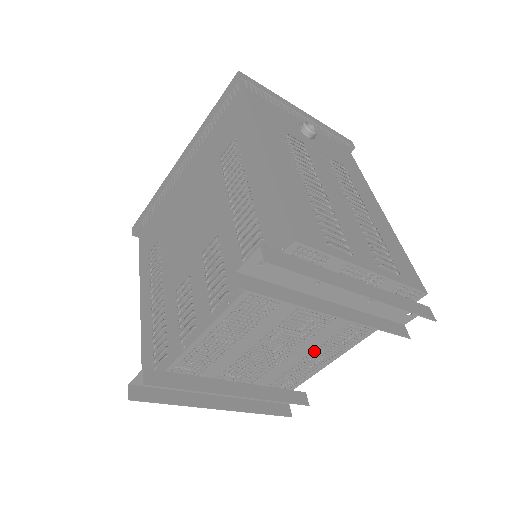
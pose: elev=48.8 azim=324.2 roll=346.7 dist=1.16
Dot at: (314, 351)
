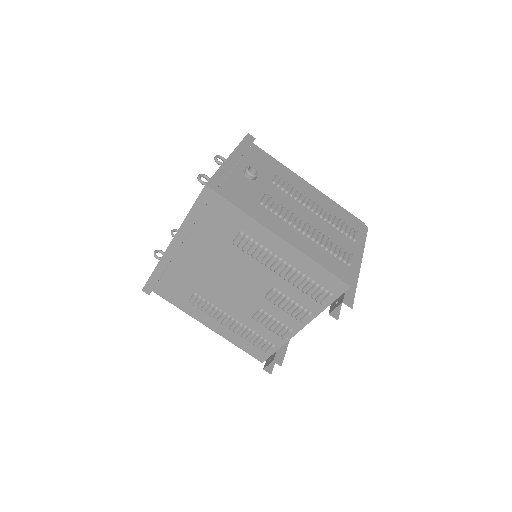
Dot at: occluded
